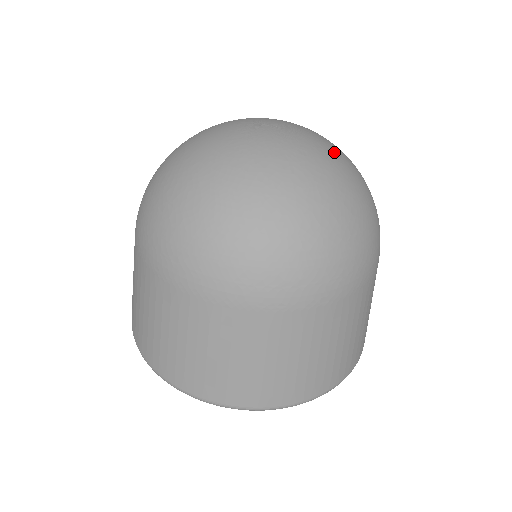
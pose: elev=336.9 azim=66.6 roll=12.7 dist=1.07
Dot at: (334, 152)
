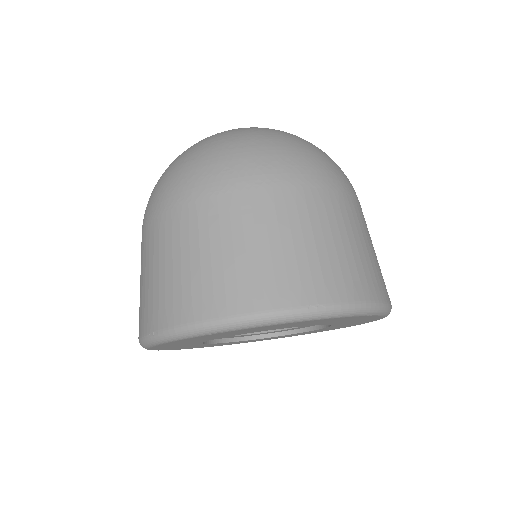
Dot at: occluded
